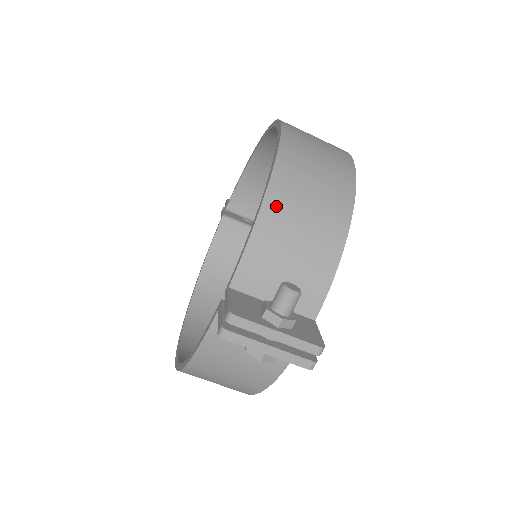
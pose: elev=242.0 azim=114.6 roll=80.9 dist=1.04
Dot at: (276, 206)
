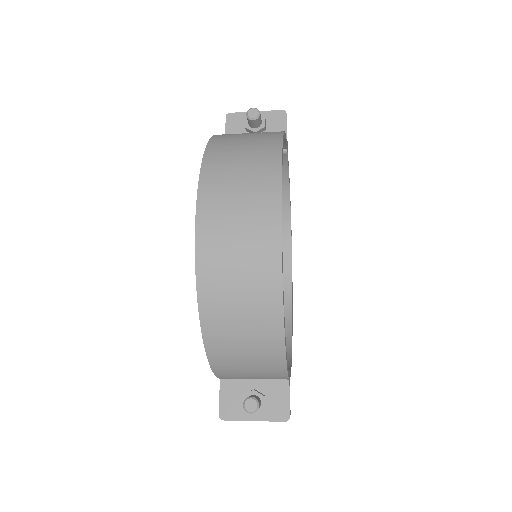
Dot at: (218, 356)
